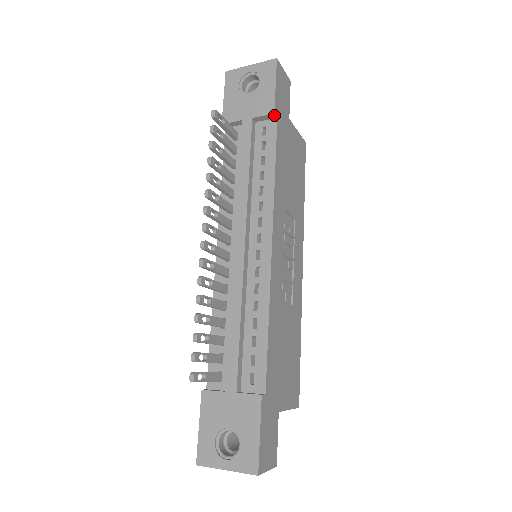
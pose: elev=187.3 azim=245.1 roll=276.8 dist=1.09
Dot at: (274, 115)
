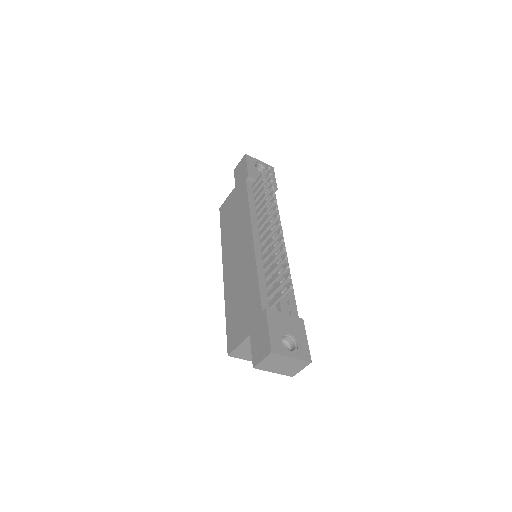
Dot at: (276, 190)
